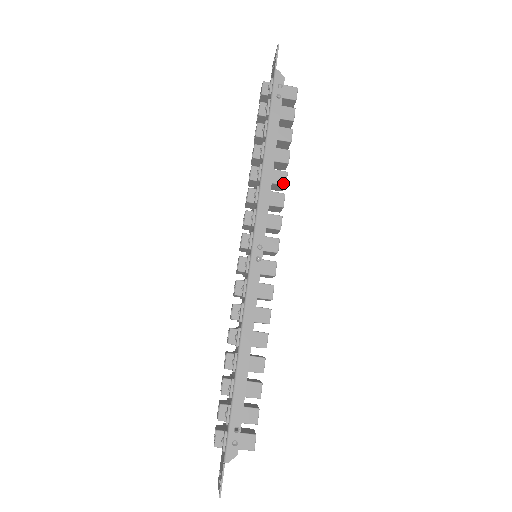
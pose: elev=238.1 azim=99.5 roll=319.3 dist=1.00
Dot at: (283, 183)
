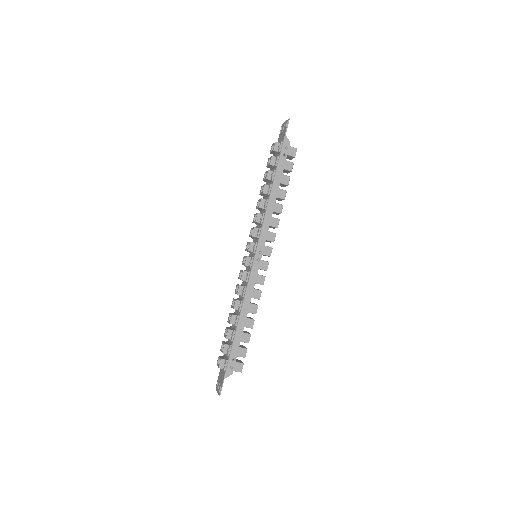
Dot at: (279, 212)
